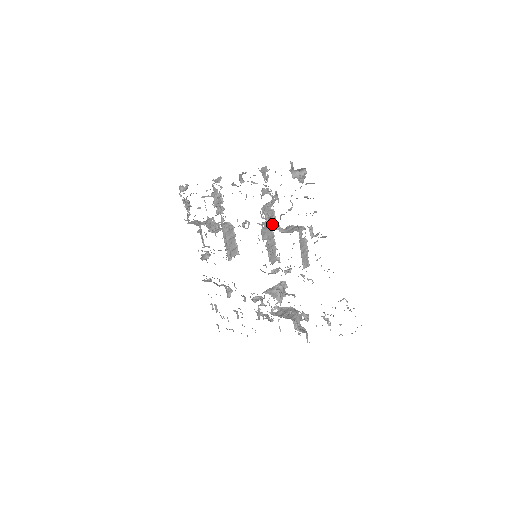
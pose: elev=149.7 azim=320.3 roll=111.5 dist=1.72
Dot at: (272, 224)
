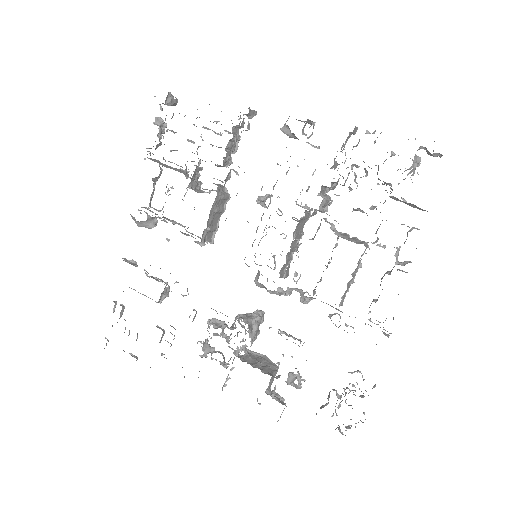
Dot at: occluded
